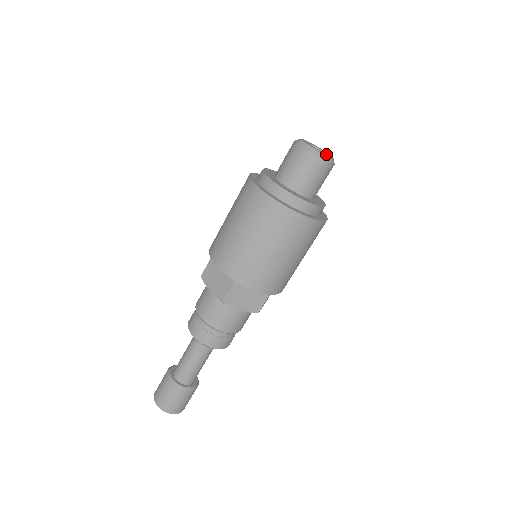
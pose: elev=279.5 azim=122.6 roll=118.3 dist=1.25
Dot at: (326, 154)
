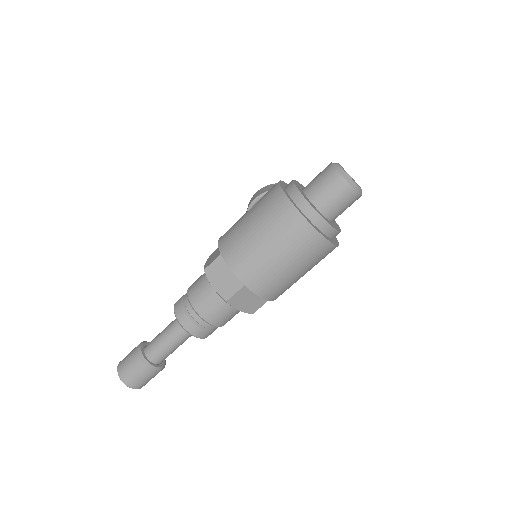
Dot at: (358, 185)
